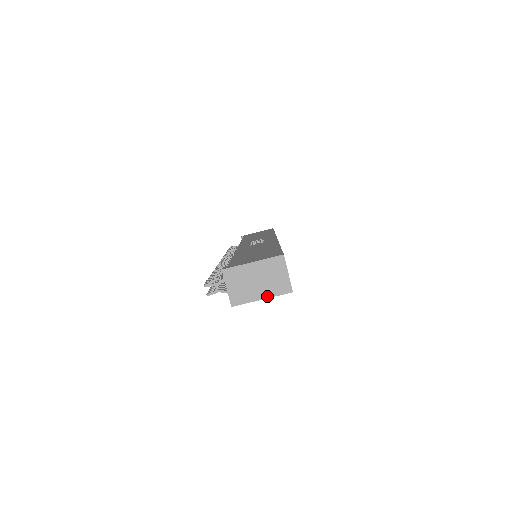
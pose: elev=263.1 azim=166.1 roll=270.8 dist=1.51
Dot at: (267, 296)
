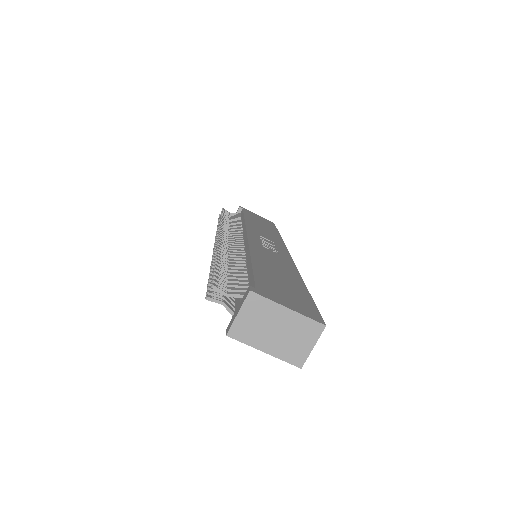
Dot at: (272, 353)
